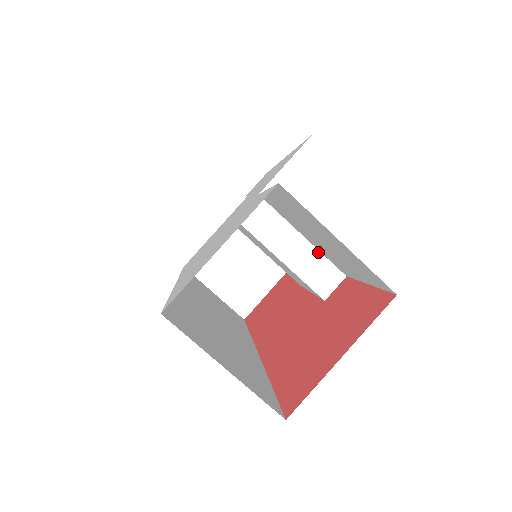
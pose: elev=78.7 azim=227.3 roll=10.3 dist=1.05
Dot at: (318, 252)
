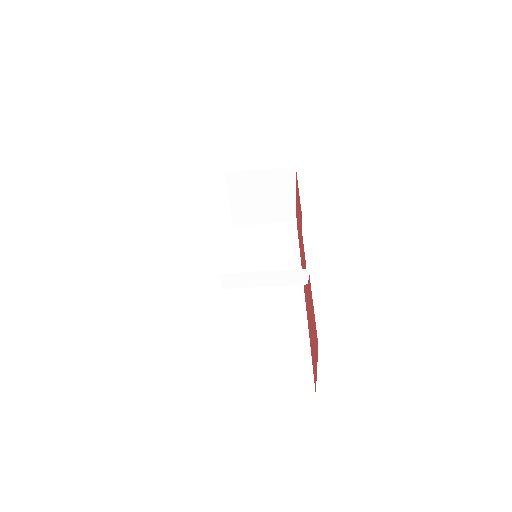
Dot at: (280, 271)
